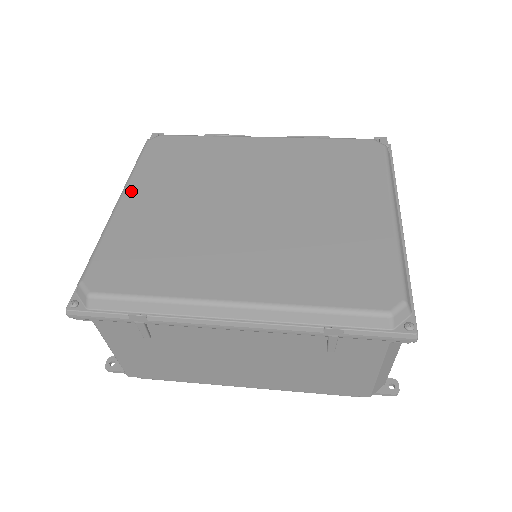
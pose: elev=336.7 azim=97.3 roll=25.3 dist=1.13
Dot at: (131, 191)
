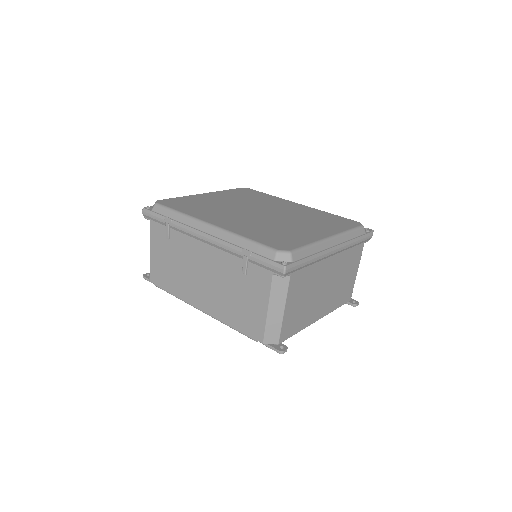
Dot at: (212, 193)
